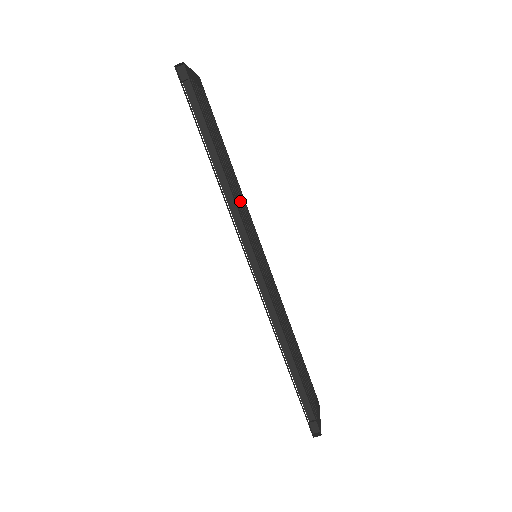
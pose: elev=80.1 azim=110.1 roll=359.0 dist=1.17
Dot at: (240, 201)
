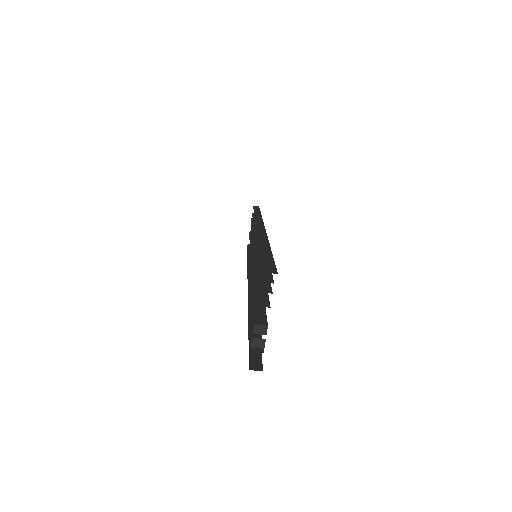
Dot at: occluded
